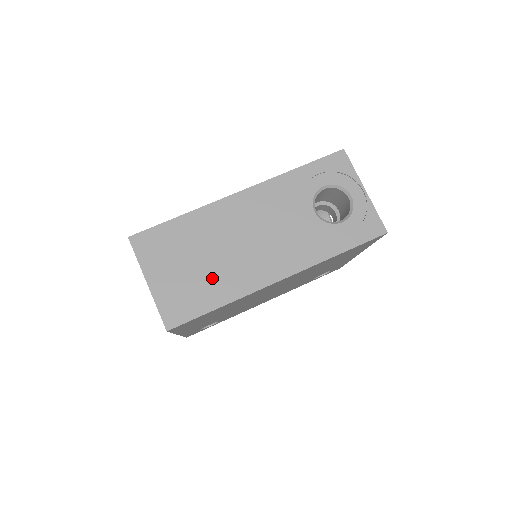
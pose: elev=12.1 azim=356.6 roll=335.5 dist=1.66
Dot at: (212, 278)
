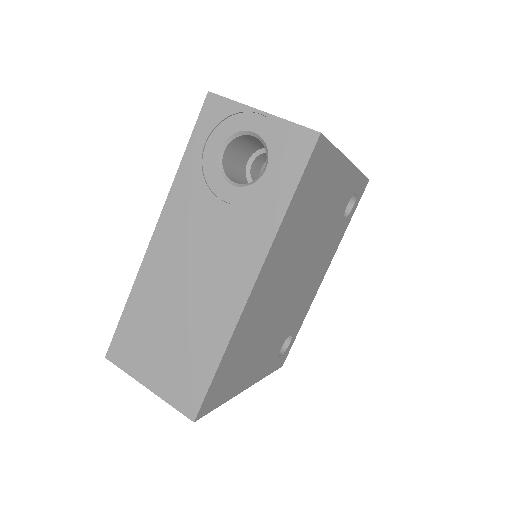
Dot at: (193, 339)
